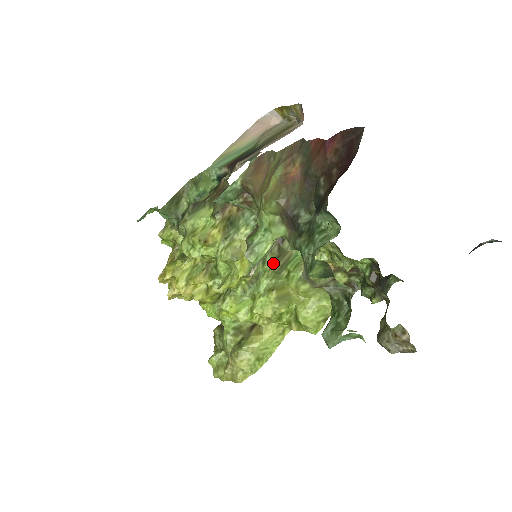
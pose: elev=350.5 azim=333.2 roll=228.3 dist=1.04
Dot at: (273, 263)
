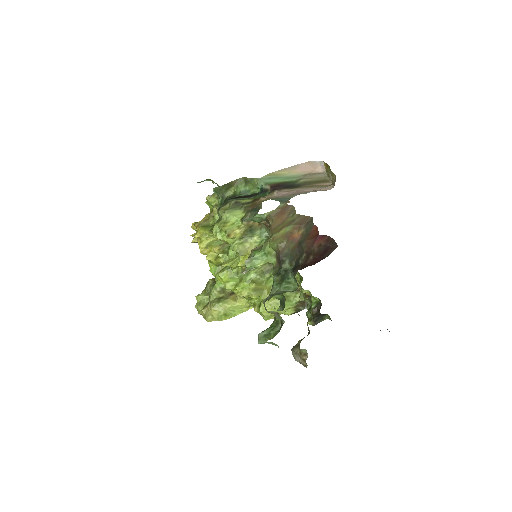
Dot at: (264, 265)
